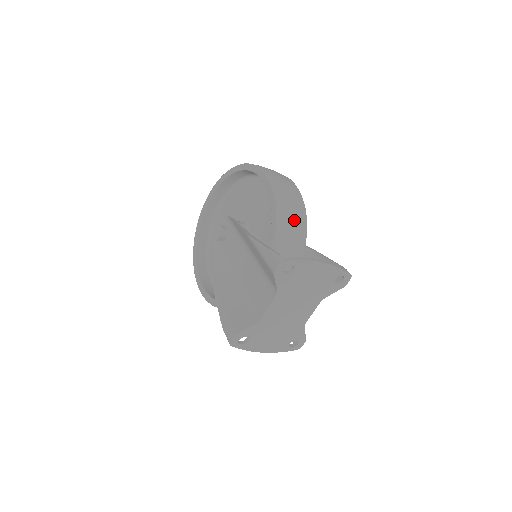
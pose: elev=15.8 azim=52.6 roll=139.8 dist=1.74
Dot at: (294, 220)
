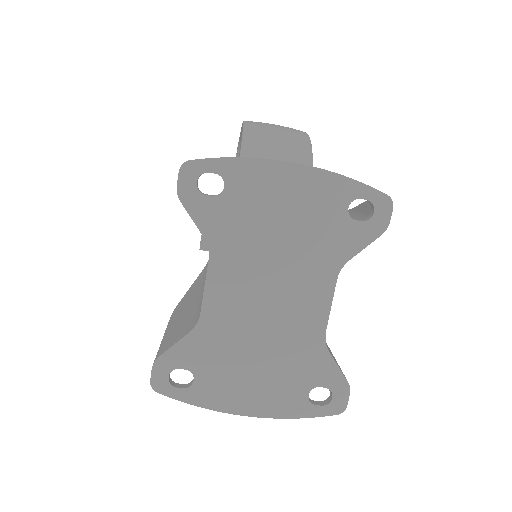
Dot at: (280, 156)
